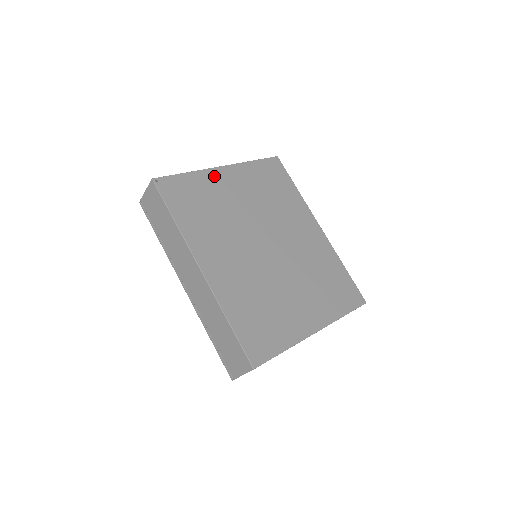
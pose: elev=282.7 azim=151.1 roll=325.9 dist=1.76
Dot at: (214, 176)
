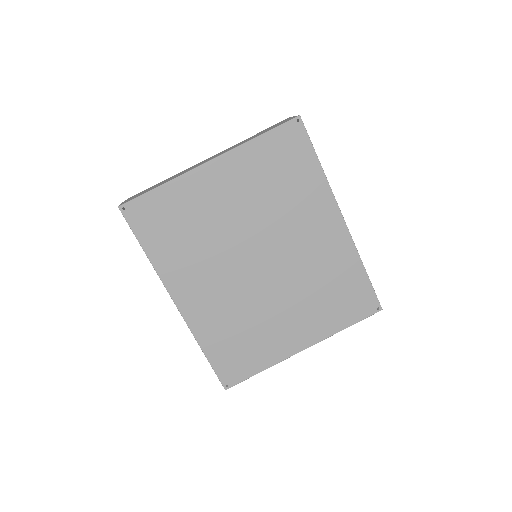
Dot at: (197, 180)
